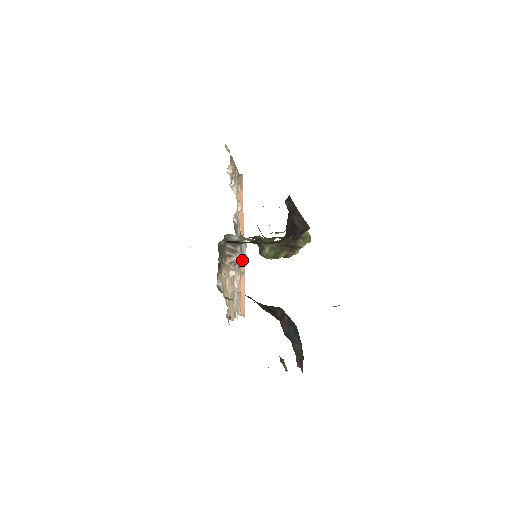
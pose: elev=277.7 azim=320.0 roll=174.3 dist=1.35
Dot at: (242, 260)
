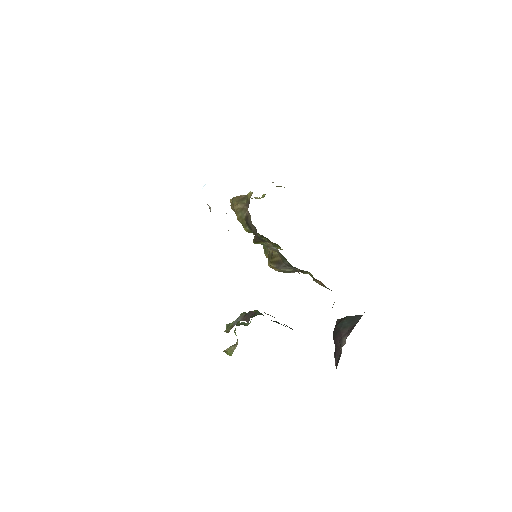
Dot at: occluded
